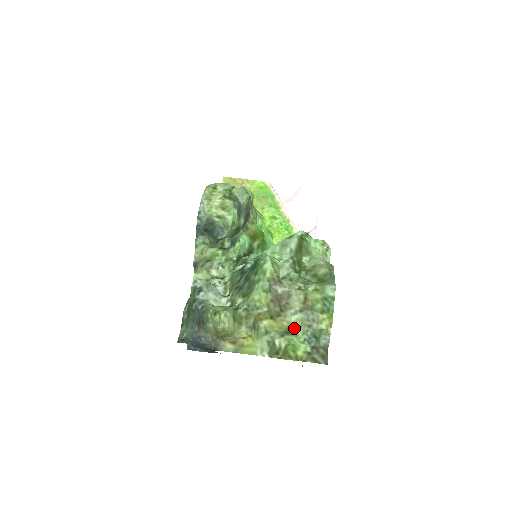
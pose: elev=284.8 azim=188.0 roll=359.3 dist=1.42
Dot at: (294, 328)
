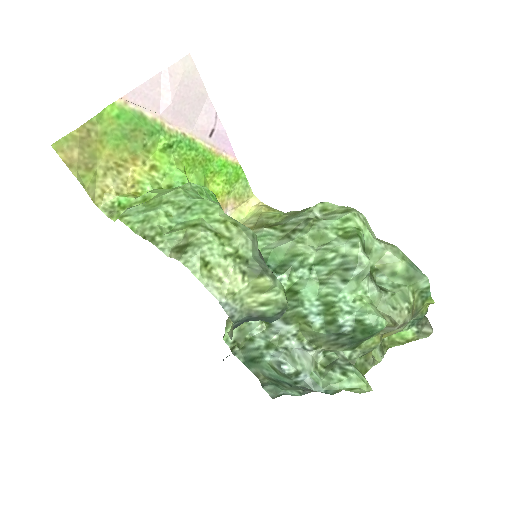
Dot at: occluded
